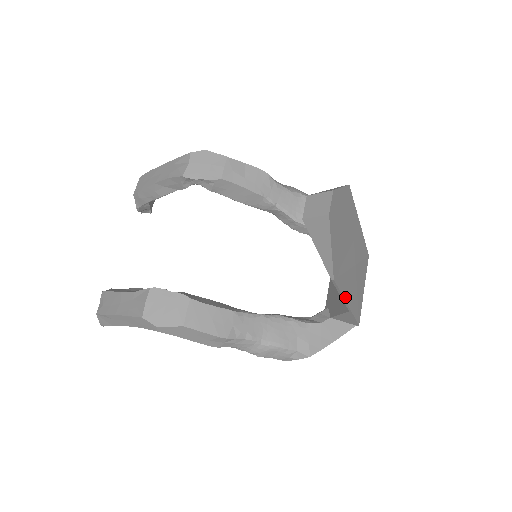
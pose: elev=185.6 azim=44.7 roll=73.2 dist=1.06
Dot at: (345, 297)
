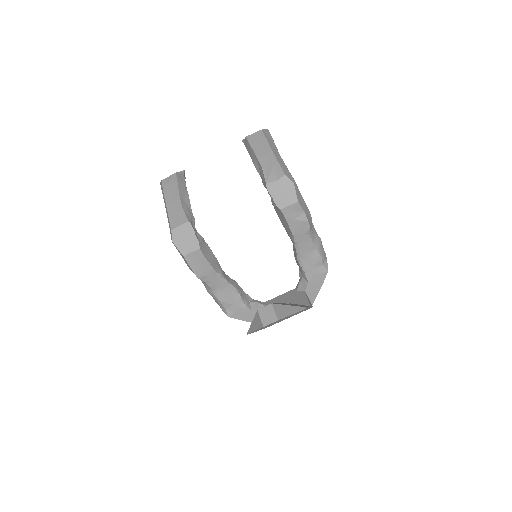
Dot at: occluded
